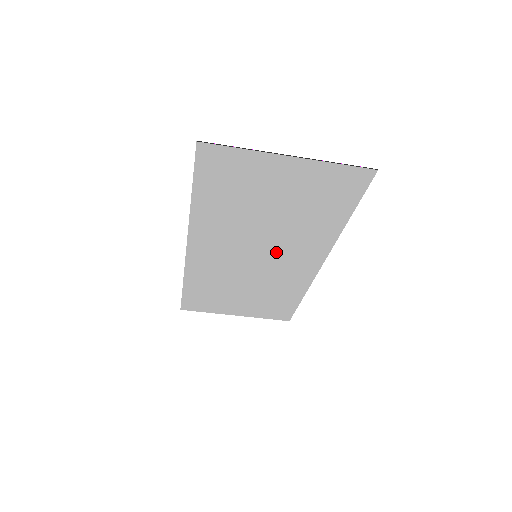
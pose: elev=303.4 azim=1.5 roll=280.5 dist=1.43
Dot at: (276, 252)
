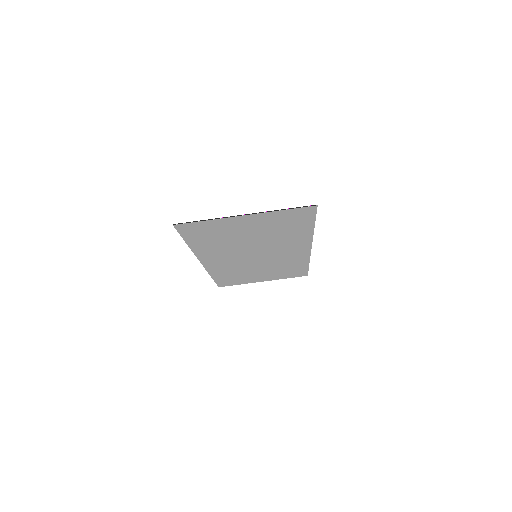
Dot at: (270, 252)
